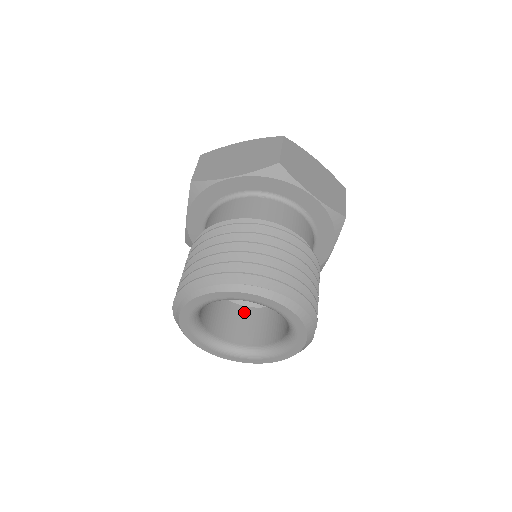
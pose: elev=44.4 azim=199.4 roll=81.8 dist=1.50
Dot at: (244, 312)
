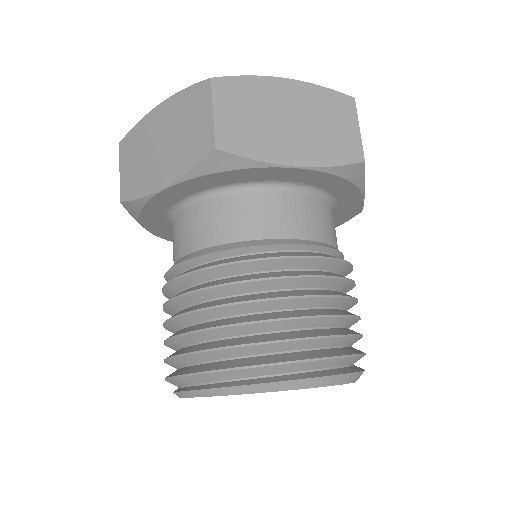
Dot at: occluded
